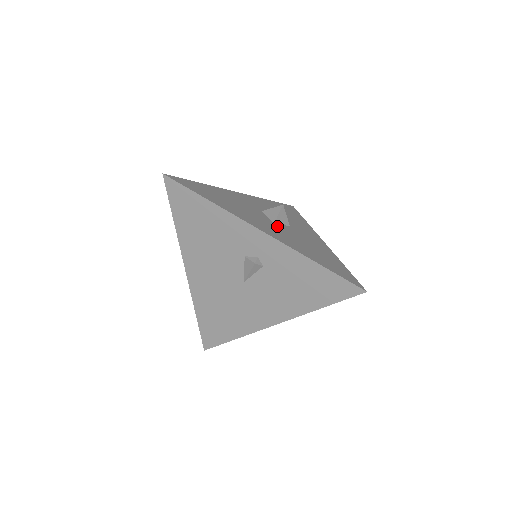
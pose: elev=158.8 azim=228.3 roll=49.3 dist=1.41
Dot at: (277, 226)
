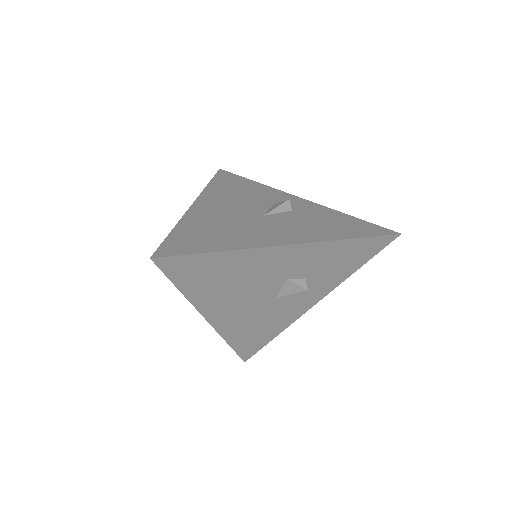
Dot at: occluded
